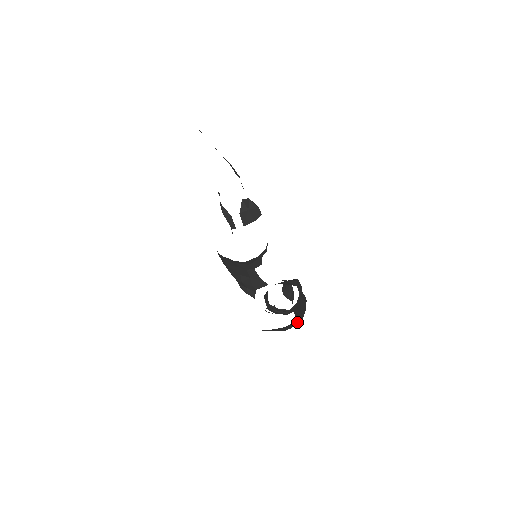
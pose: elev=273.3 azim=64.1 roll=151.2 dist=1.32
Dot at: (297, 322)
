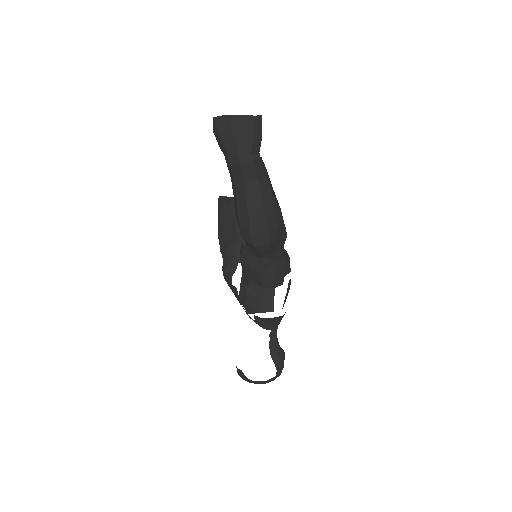
Dot at: (261, 195)
